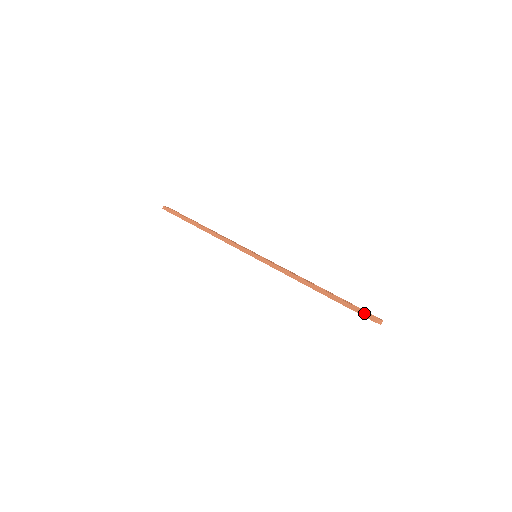
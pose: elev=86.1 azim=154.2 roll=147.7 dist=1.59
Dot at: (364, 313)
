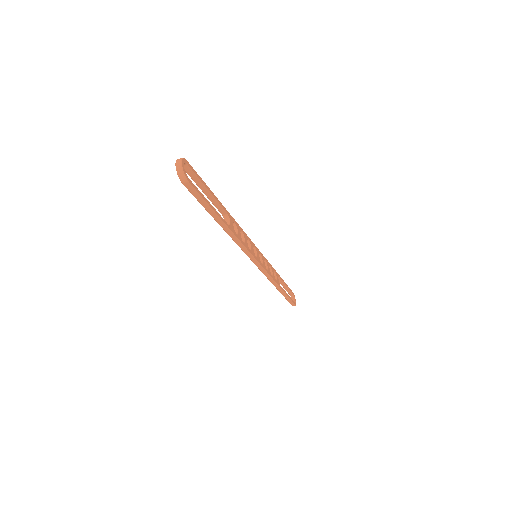
Dot at: (293, 304)
